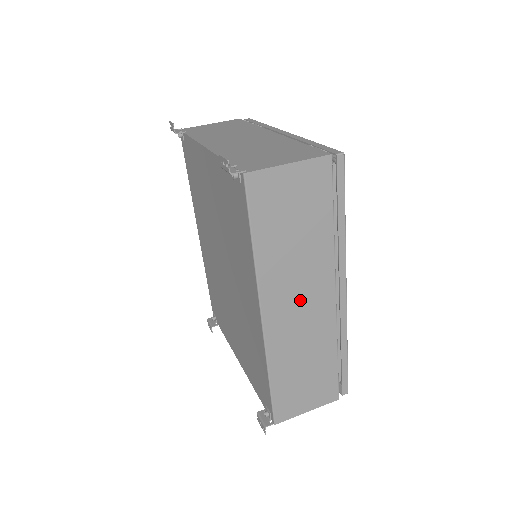
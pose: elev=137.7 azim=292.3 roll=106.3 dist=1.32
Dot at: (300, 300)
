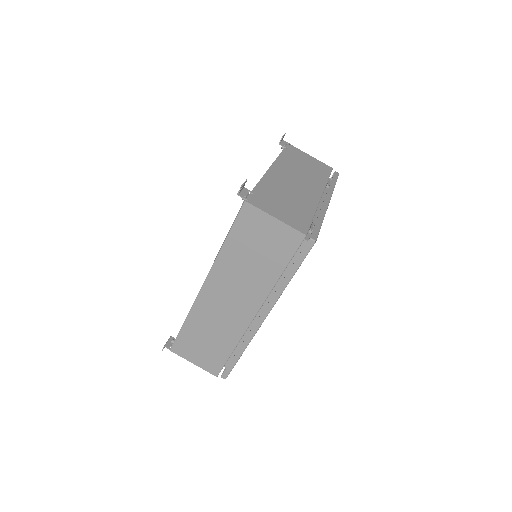
Dot at: (231, 298)
